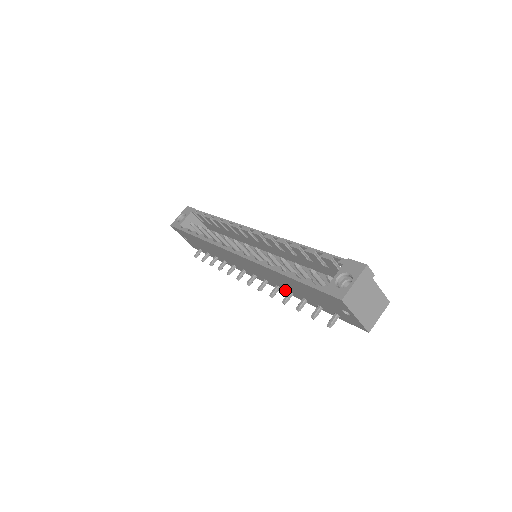
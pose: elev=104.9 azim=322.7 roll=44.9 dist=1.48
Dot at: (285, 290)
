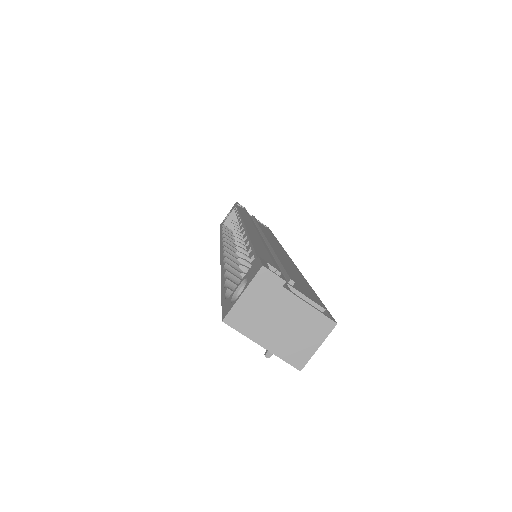
Dot at: occluded
